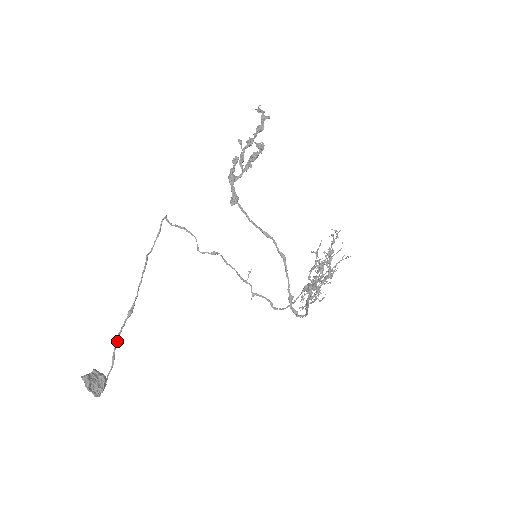
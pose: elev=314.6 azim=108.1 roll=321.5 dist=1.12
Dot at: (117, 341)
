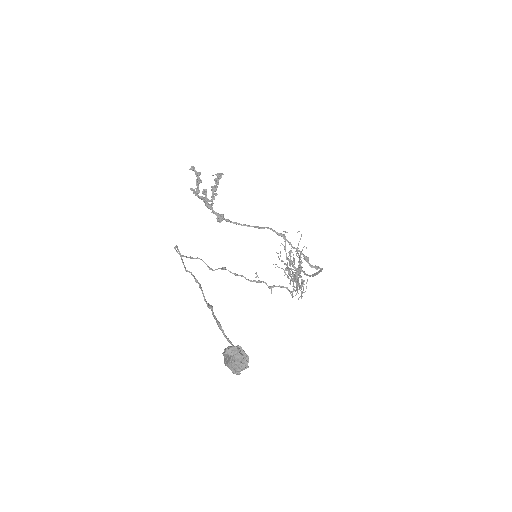
Dot at: (221, 327)
